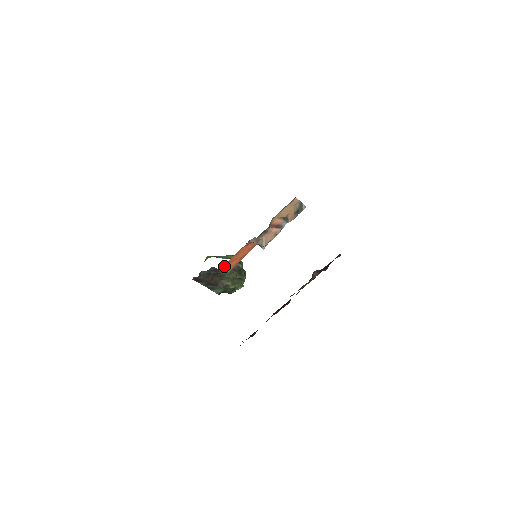
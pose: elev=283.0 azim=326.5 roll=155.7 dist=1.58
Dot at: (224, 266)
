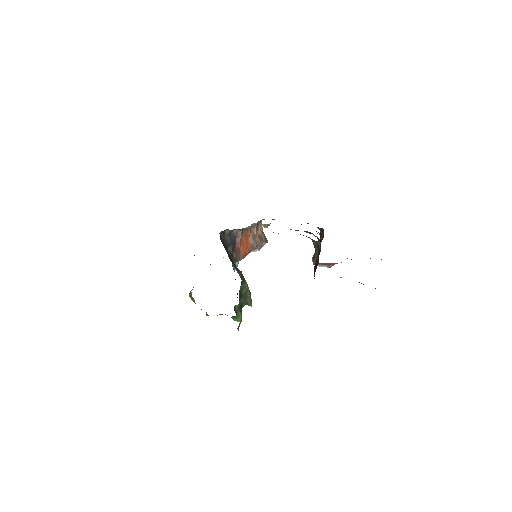
Dot at: (241, 237)
